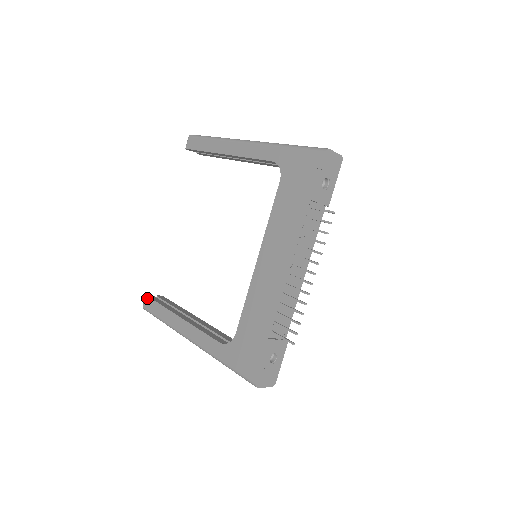
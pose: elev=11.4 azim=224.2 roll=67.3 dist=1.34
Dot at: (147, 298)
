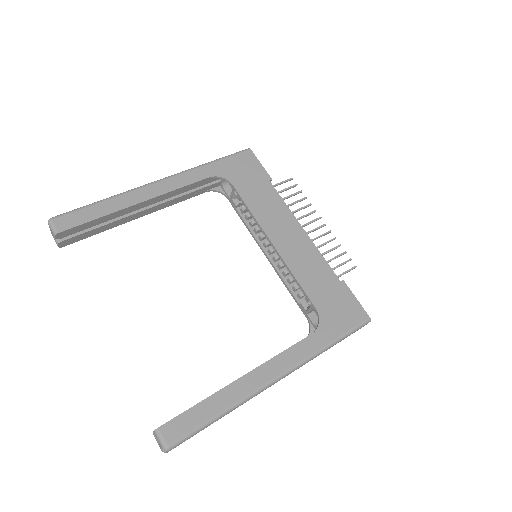
Dot at: (165, 427)
